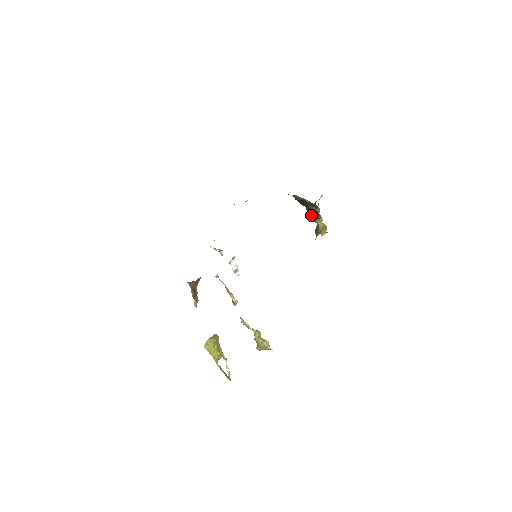
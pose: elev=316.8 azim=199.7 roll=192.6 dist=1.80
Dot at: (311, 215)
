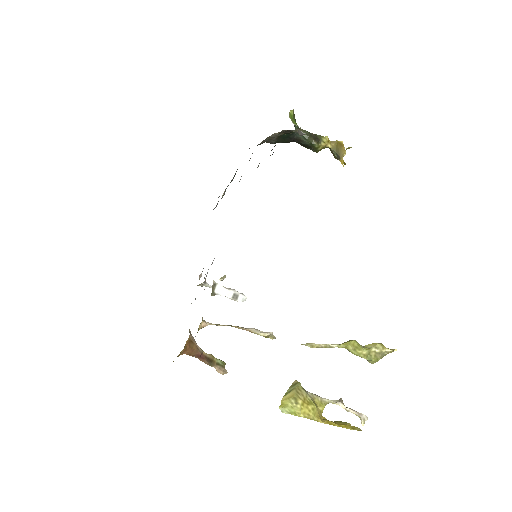
Dot at: (307, 145)
